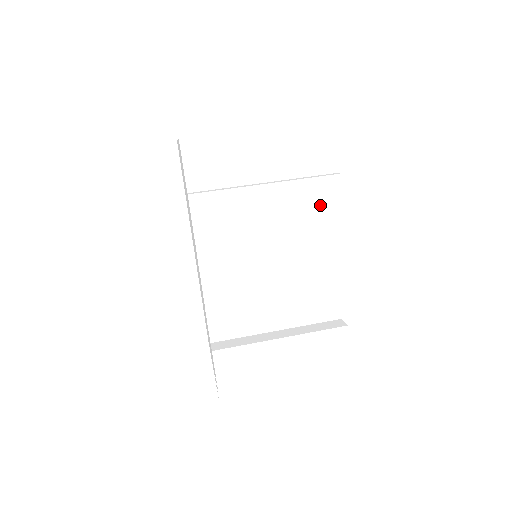
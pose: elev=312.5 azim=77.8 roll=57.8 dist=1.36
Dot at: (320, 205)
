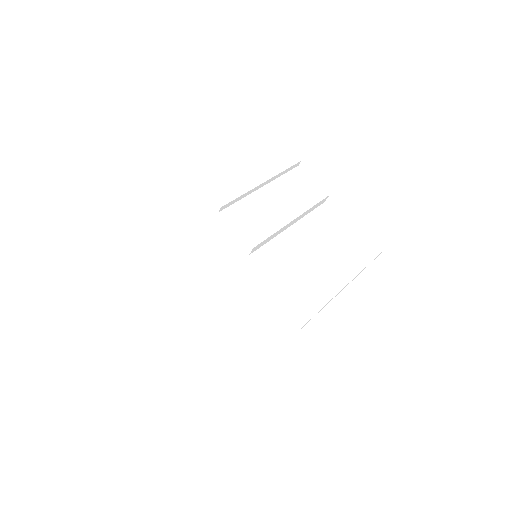
Dot at: (272, 149)
